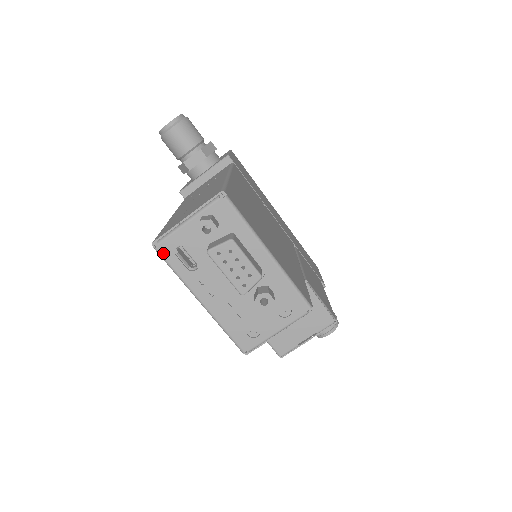
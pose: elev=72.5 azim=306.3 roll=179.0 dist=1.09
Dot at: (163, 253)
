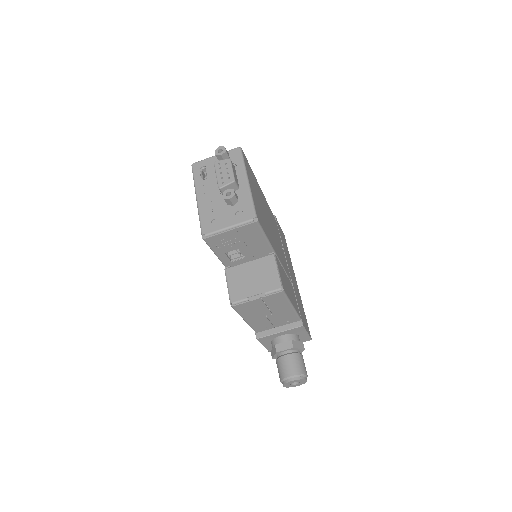
Dot at: (194, 168)
